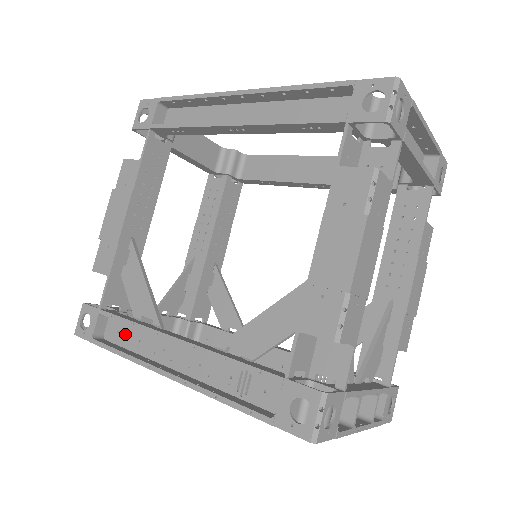
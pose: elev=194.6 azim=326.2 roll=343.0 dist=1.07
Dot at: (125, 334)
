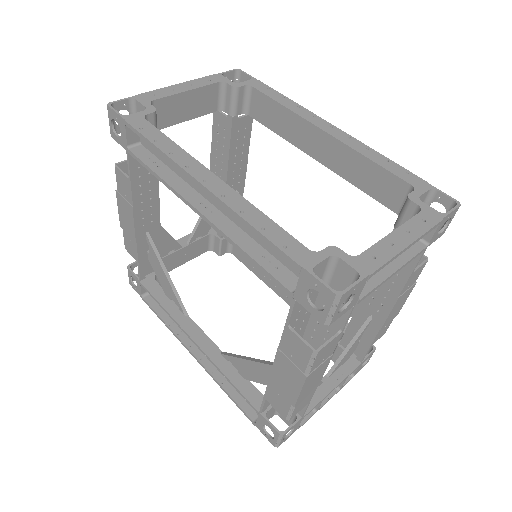
Dot at: occluded
